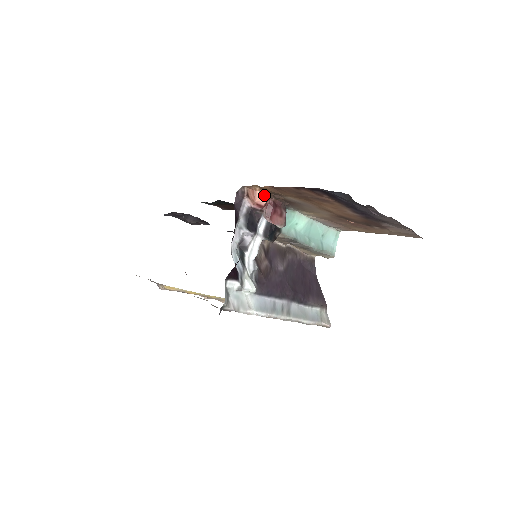
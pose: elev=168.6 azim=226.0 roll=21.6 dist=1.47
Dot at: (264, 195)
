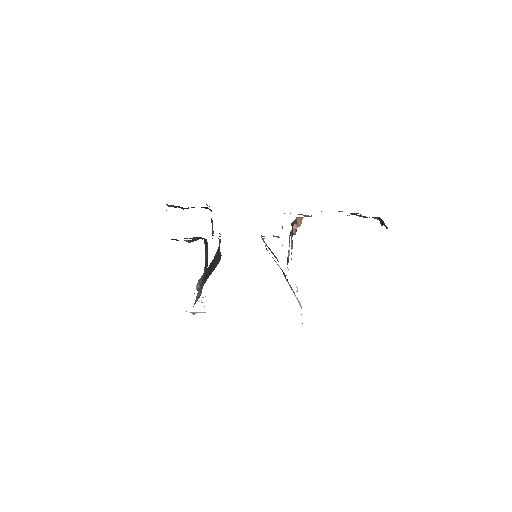
Dot at: (302, 218)
